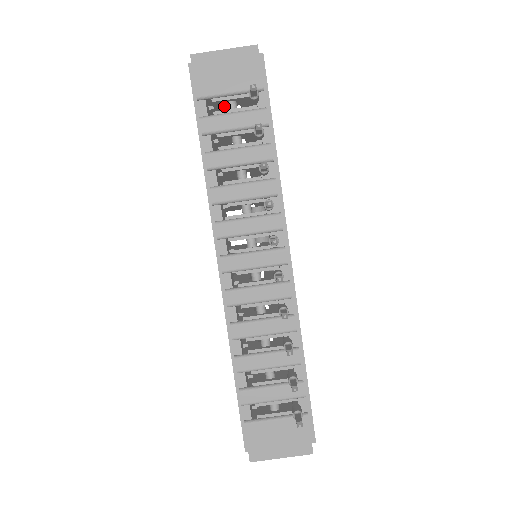
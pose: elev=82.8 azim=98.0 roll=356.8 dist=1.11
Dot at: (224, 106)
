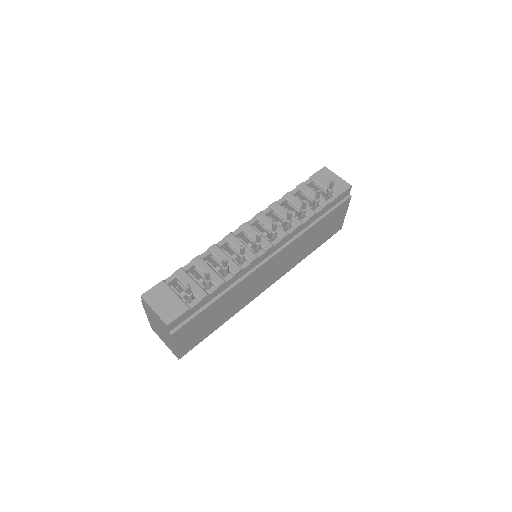
Dot at: occluded
